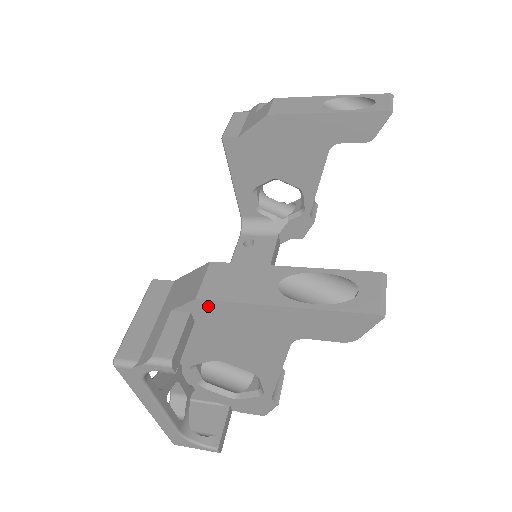
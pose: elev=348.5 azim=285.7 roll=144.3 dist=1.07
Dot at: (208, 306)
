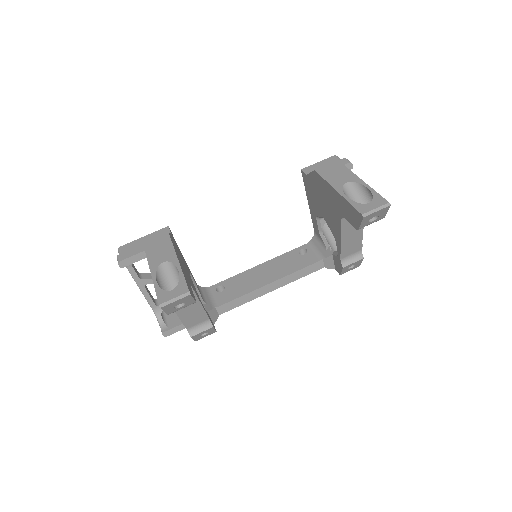
Dot at: occluded
